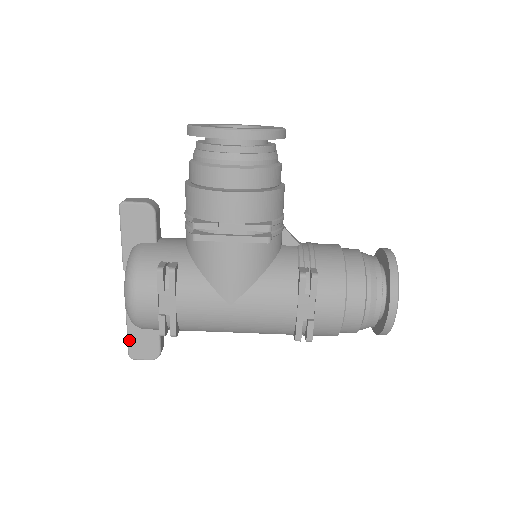
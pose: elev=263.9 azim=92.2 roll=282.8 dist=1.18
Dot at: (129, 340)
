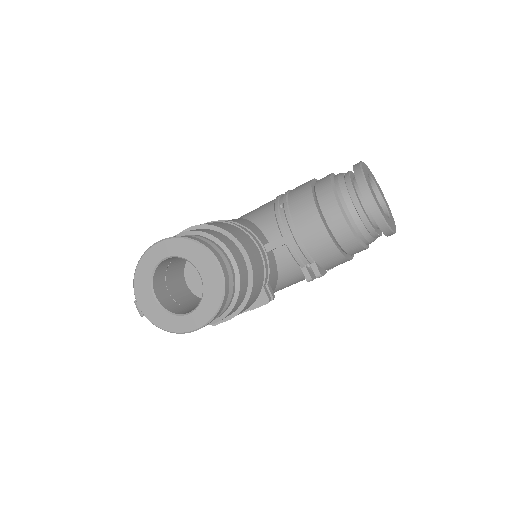
Dot at: occluded
